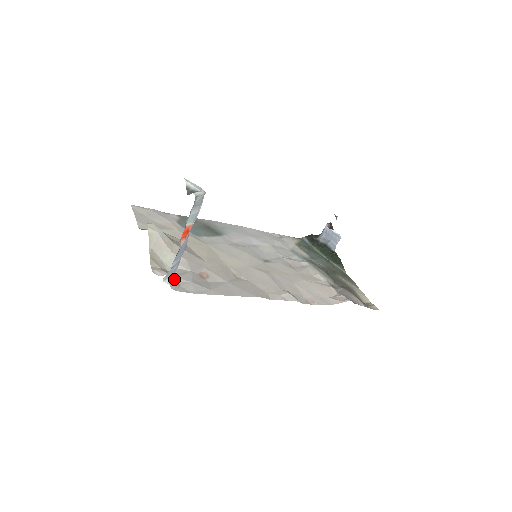
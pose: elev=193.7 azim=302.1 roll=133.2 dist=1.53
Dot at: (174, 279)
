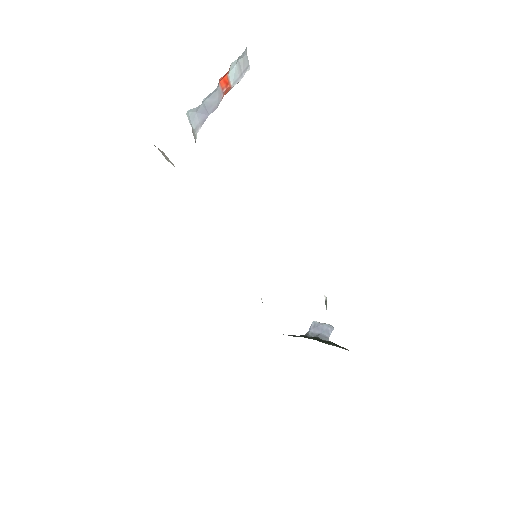
Dot at: (194, 133)
